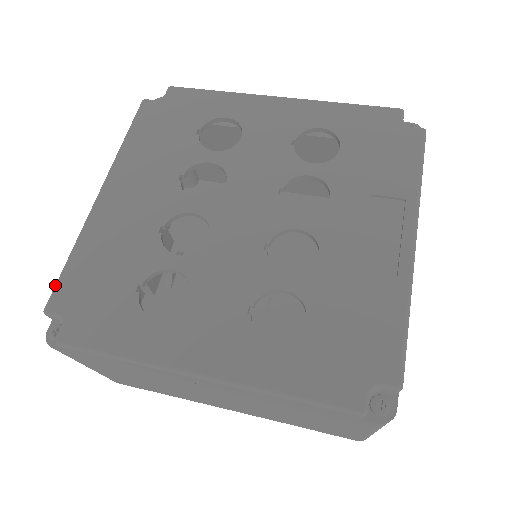
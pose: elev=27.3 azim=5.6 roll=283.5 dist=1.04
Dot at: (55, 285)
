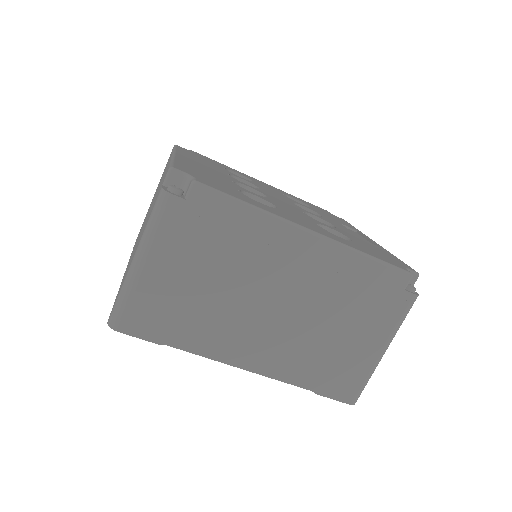
Dot at: (171, 164)
